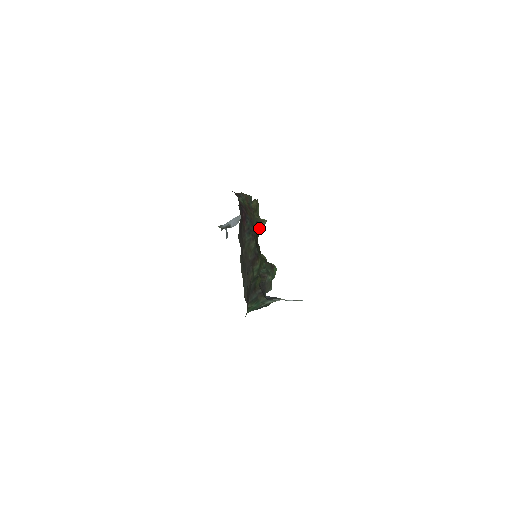
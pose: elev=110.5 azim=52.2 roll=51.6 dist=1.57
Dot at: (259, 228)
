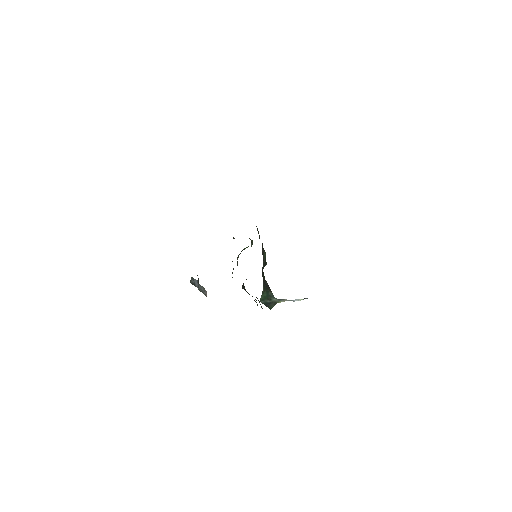
Dot at: occluded
